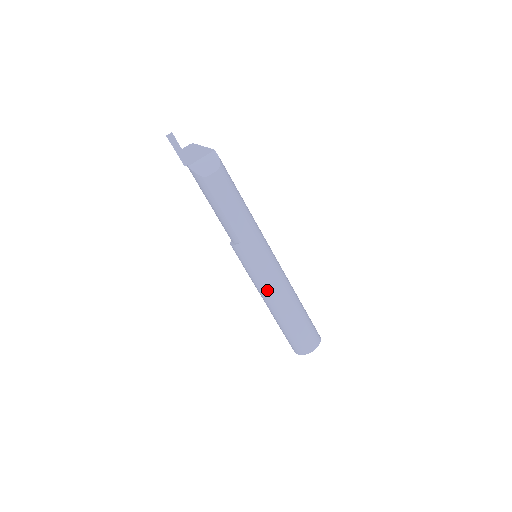
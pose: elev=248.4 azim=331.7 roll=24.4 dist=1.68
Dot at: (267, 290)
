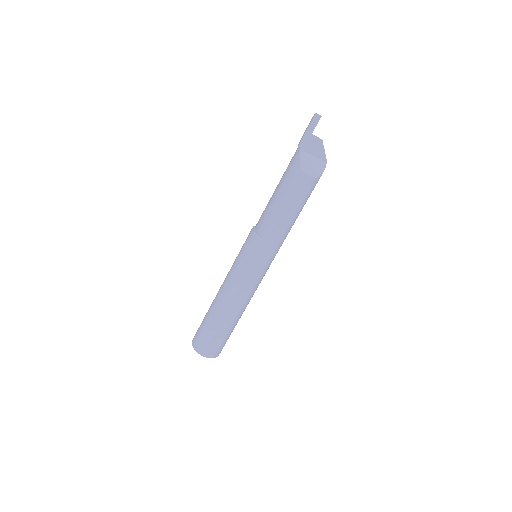
Dot at: (234, 286)
